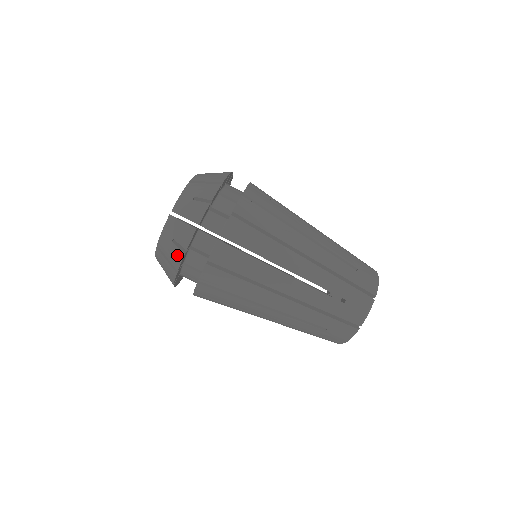
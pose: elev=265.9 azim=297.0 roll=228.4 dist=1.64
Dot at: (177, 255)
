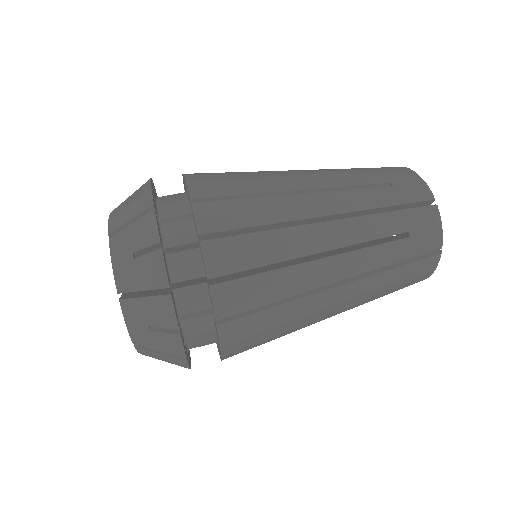
Dot at: (142, 197)
